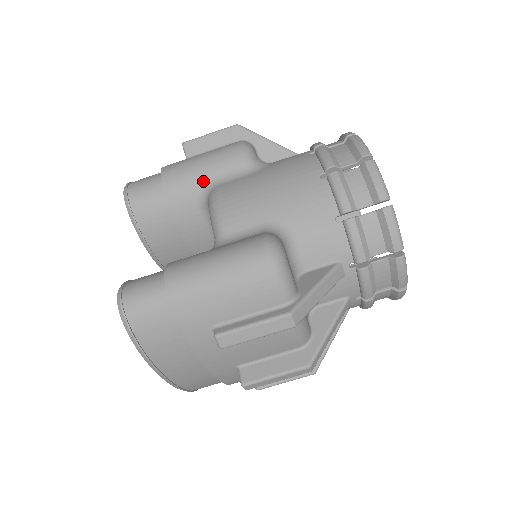
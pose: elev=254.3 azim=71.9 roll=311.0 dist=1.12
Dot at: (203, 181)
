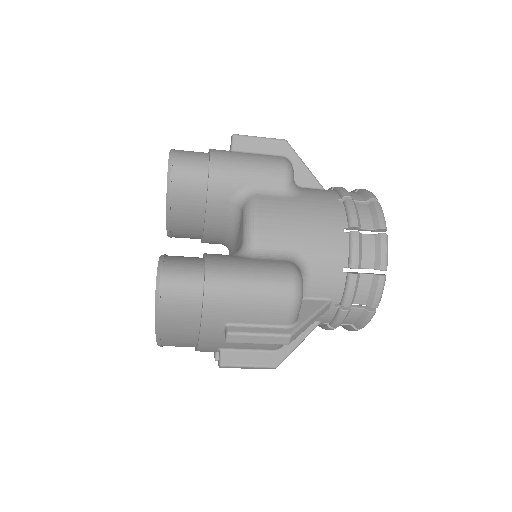
Dot at: (245, 184)
